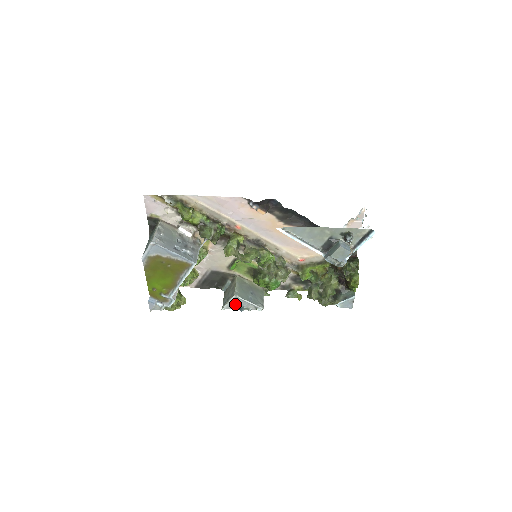
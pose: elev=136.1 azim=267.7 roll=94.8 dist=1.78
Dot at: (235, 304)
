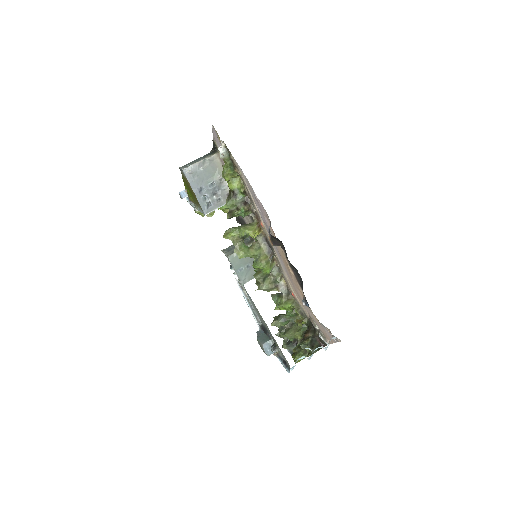
Dot at: occluded
